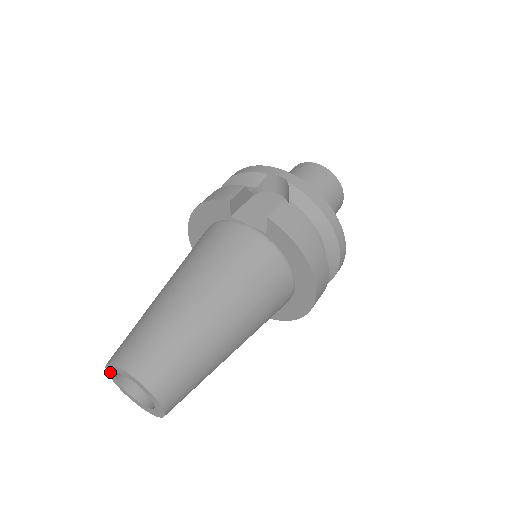
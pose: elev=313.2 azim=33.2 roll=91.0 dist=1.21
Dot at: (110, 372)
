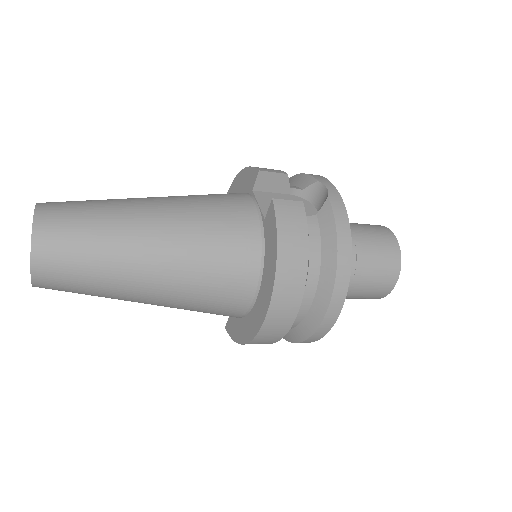
Dot at: occluded
